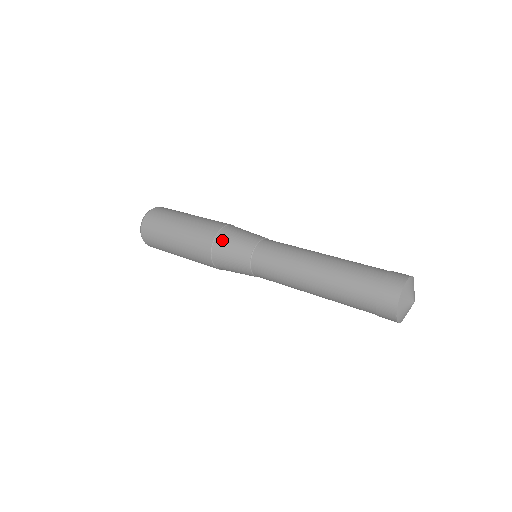
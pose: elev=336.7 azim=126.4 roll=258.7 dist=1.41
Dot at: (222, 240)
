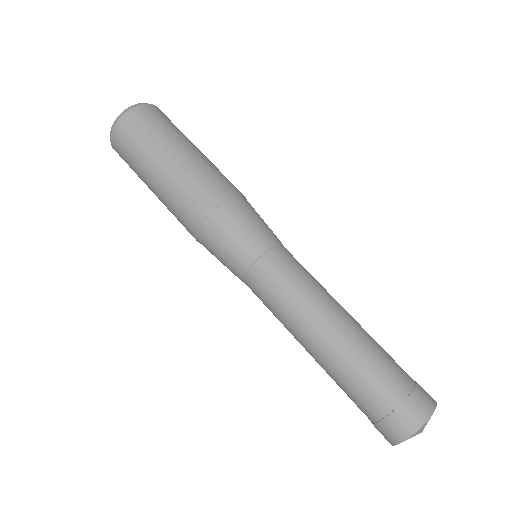
Dot at: (206, 242)
